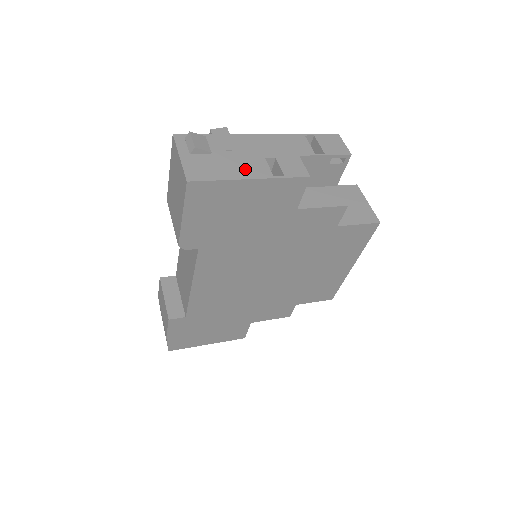
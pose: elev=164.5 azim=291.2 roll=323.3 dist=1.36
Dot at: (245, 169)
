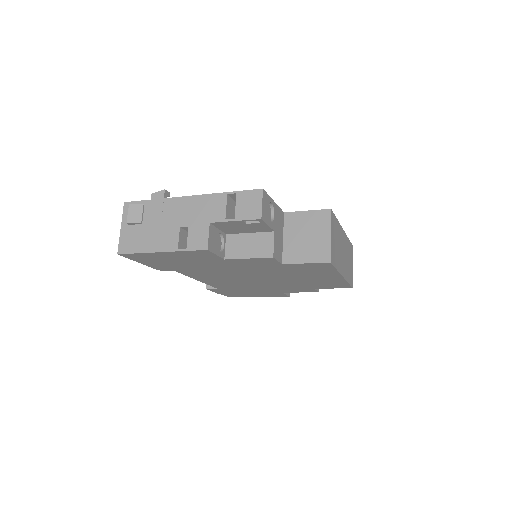
Dot at: (160, 241)
